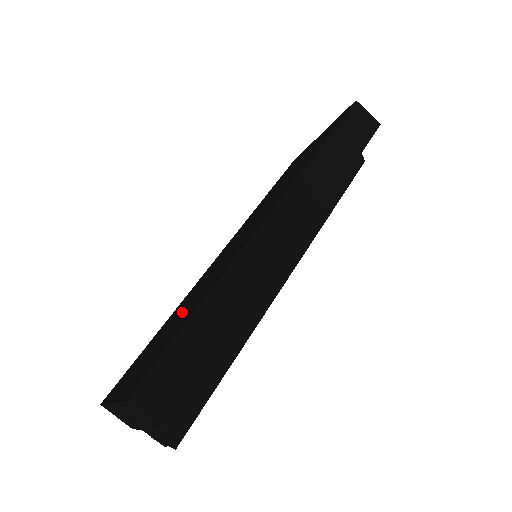
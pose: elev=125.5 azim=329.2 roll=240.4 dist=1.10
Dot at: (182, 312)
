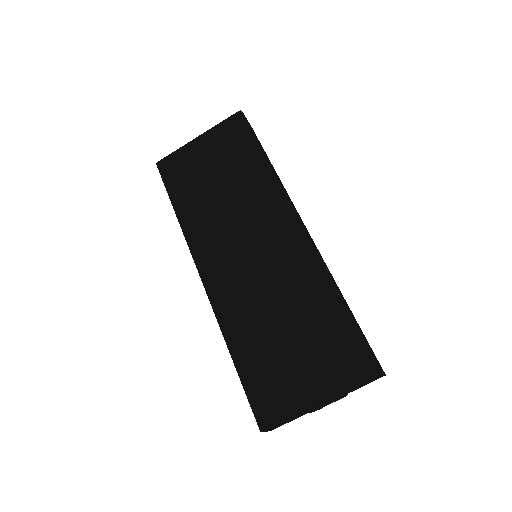
Dot at: (286, 319)
